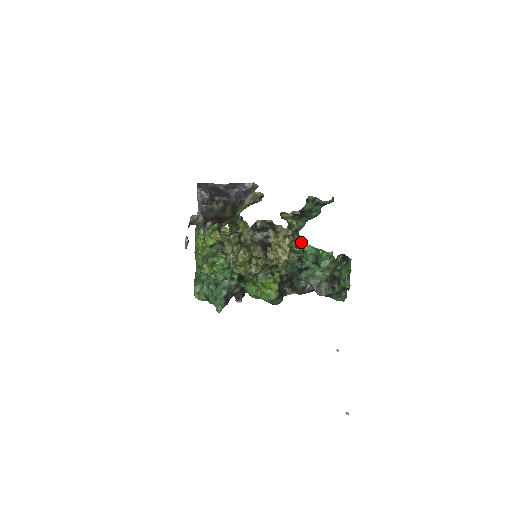
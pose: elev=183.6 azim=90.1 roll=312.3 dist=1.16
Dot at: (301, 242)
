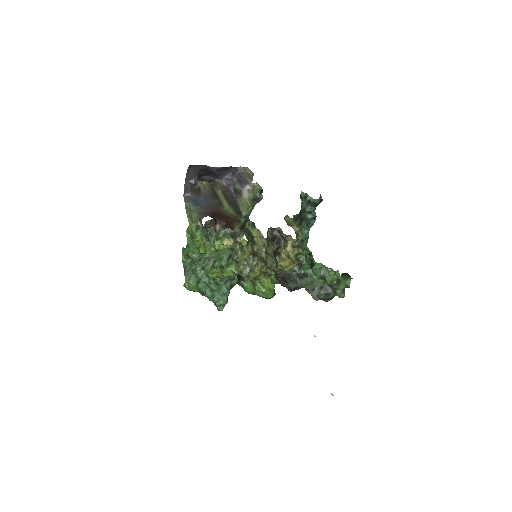
Dot at: (309, 255)
